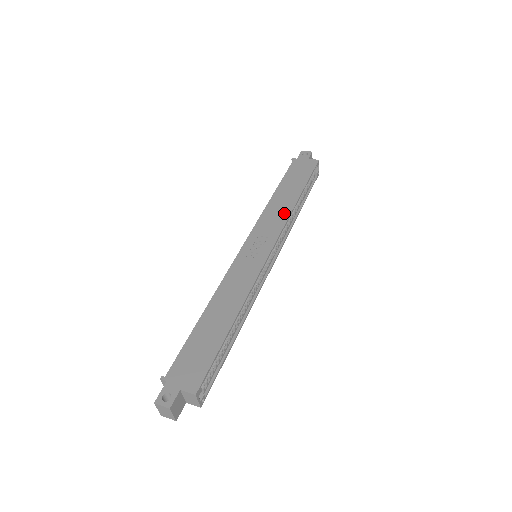
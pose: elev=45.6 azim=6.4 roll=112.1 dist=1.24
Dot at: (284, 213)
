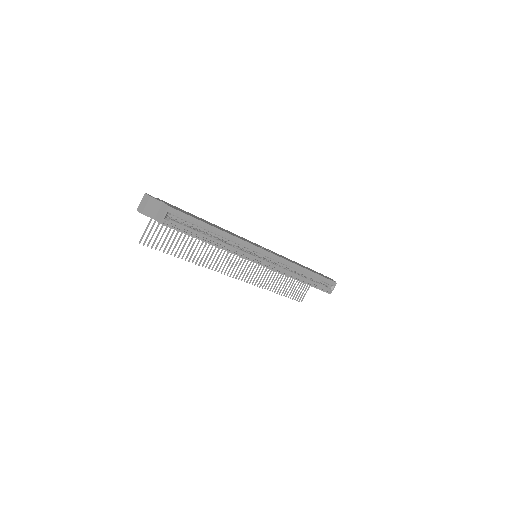
Dot at: occluded
